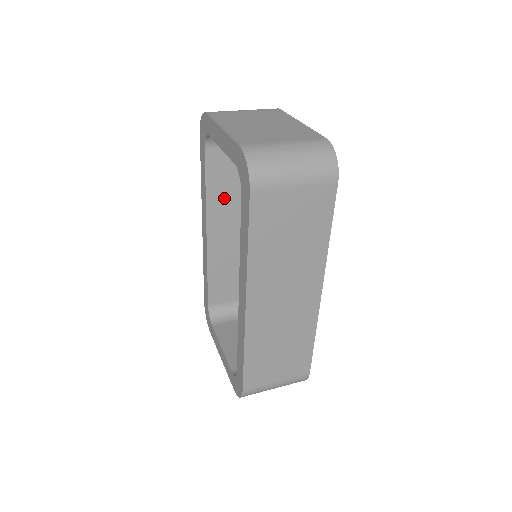
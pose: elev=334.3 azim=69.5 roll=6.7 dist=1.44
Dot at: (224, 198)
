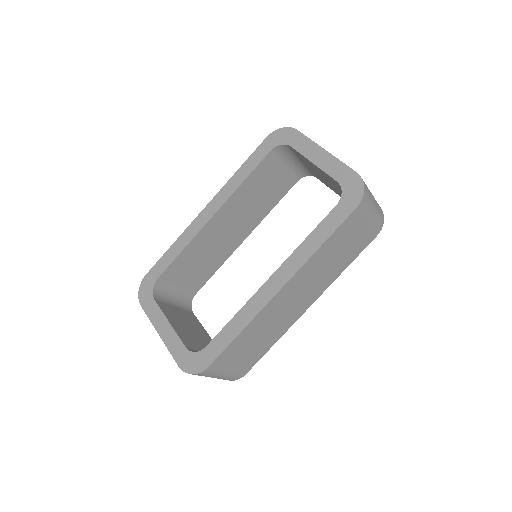
Dot at: (246, 196)
